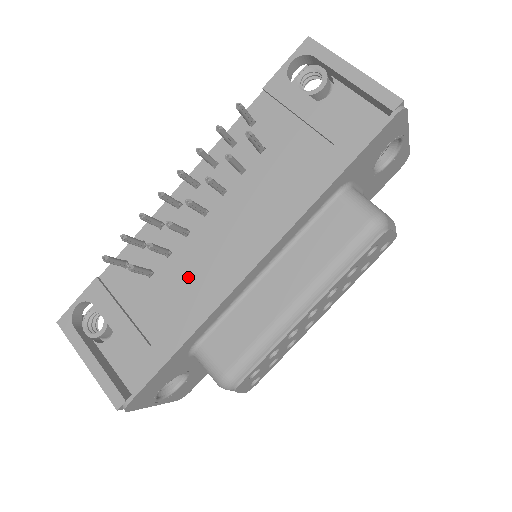
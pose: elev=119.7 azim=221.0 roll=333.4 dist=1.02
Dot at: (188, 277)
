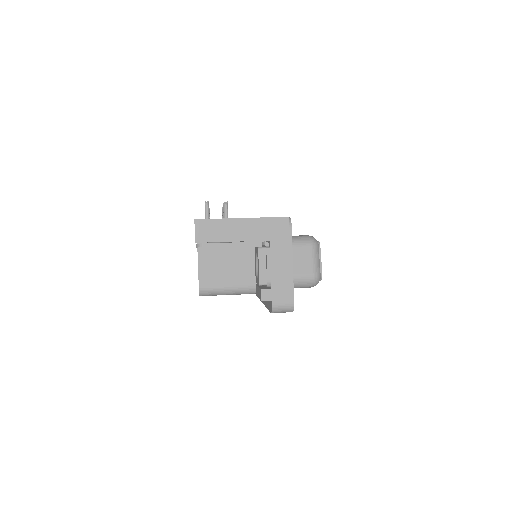
Dot at: occluded
